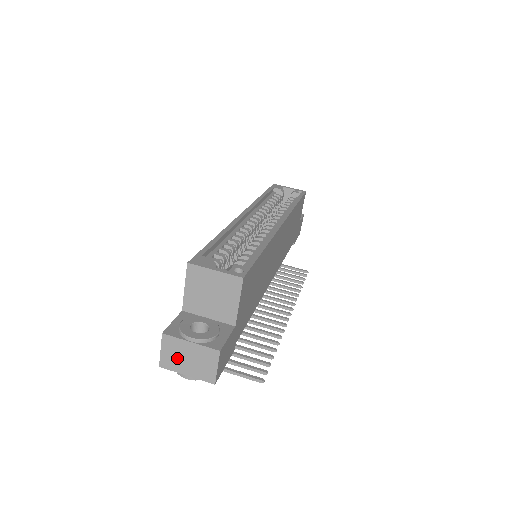
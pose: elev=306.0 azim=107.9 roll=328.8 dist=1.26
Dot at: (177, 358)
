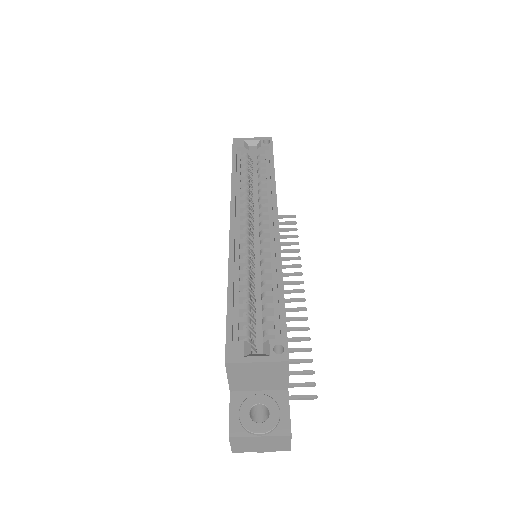
Dot at: (249, 446)
